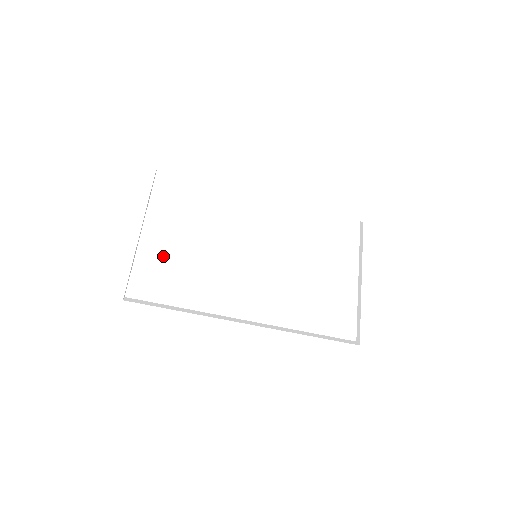
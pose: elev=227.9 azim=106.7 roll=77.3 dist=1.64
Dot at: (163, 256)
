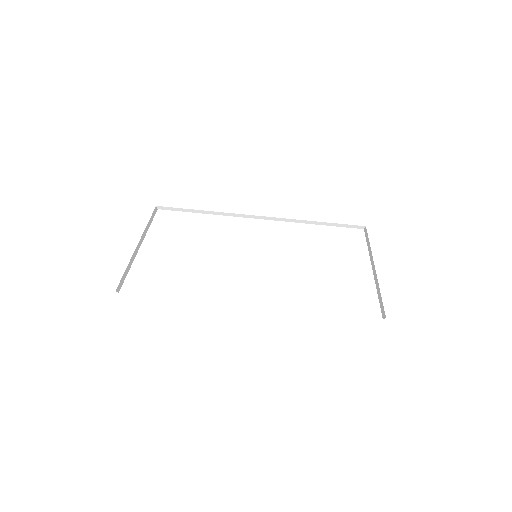
Dot at: (160, 262)
